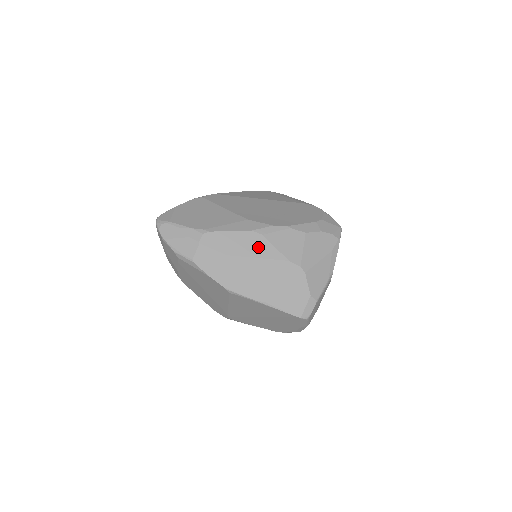
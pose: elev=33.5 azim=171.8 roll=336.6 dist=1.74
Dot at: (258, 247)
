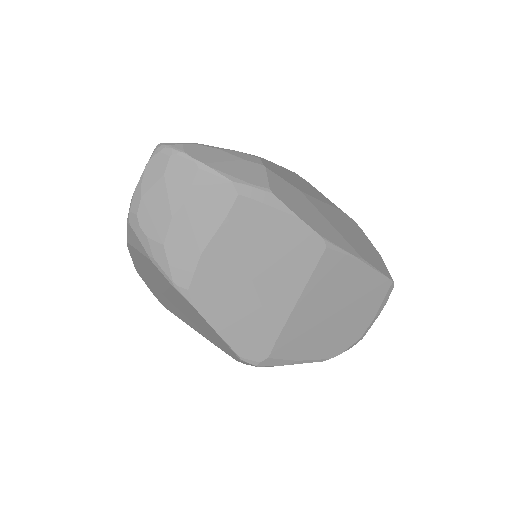
Dot at: (314, 191)
